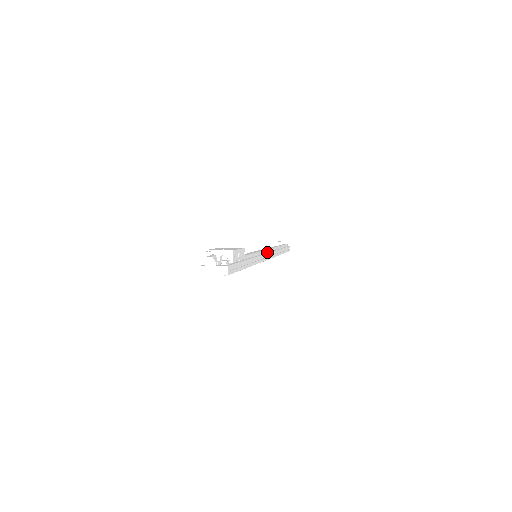
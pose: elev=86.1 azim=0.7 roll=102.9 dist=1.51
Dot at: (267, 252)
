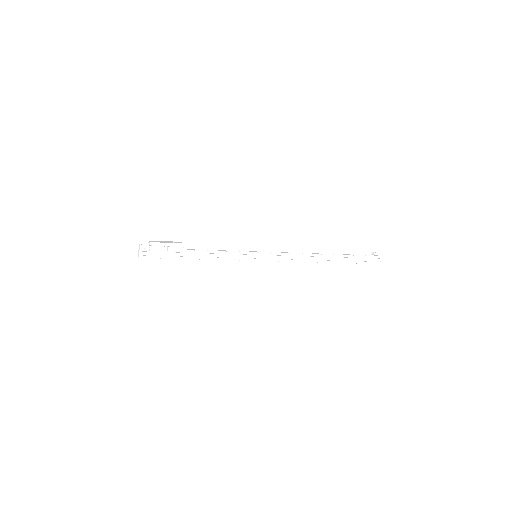
Dot at: (272, 255)
